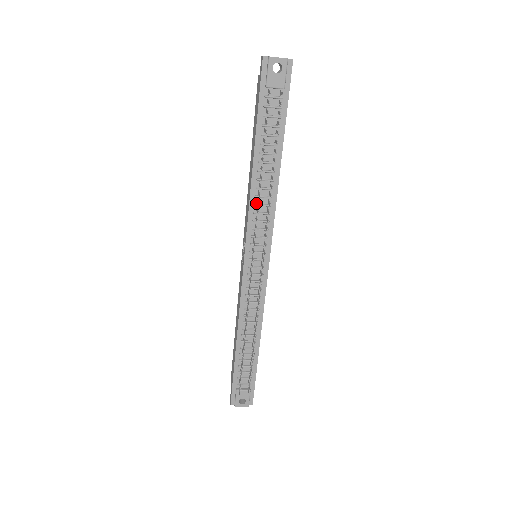
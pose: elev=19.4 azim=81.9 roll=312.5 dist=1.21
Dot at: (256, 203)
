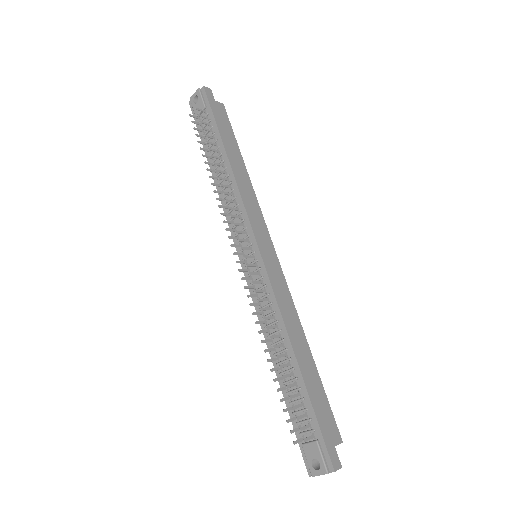
Dot at: (227, 204)
